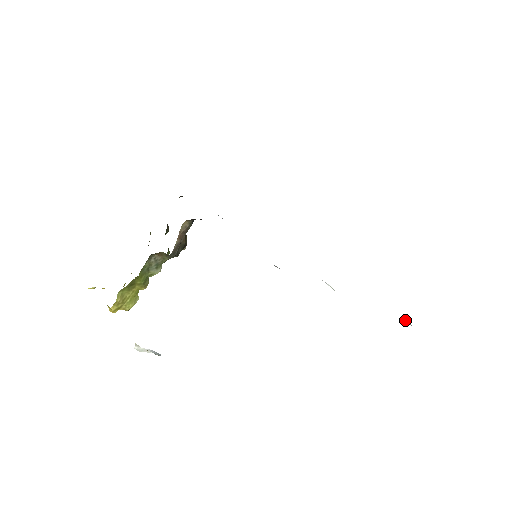
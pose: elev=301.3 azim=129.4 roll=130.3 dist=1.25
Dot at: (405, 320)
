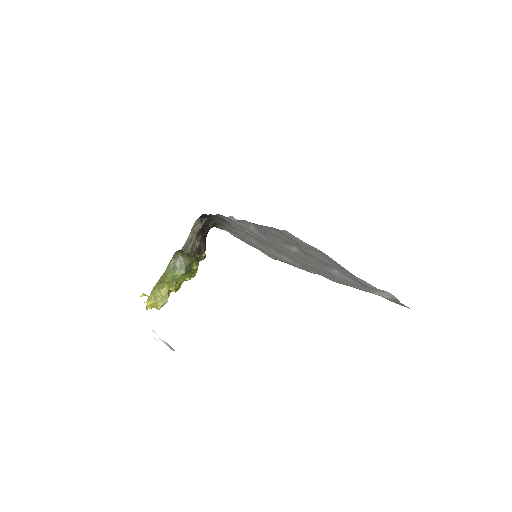
Dot at: (394, 299)
